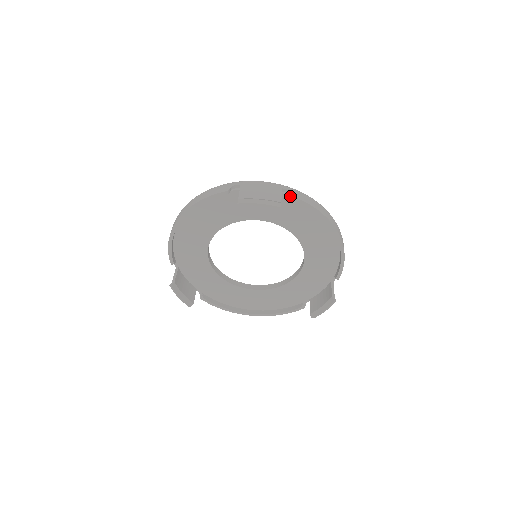
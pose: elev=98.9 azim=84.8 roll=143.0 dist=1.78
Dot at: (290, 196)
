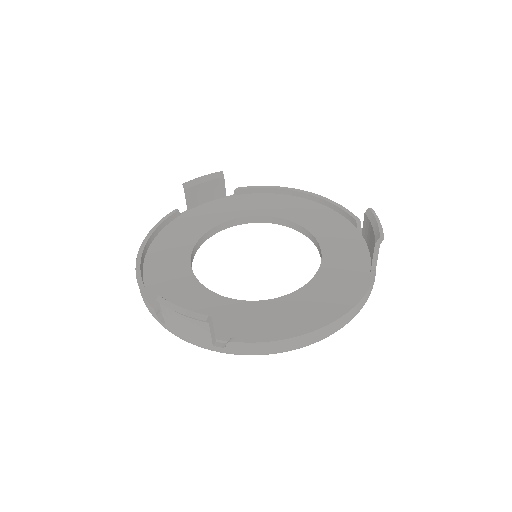
Dot at: (236, 196)
